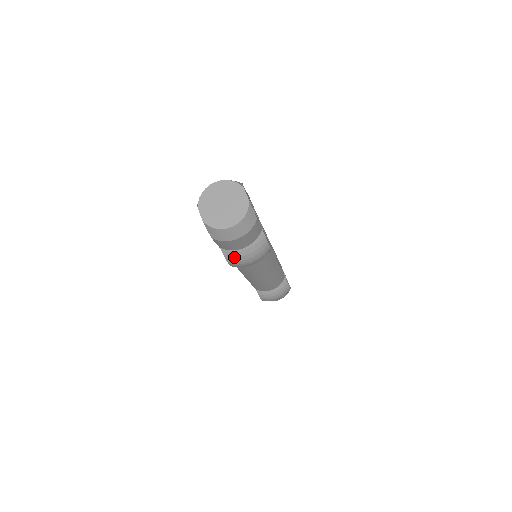
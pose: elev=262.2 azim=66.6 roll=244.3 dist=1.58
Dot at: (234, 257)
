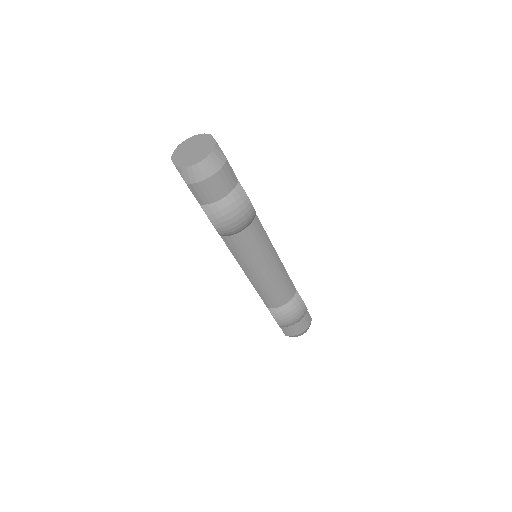
Dot at: (215, 212)
